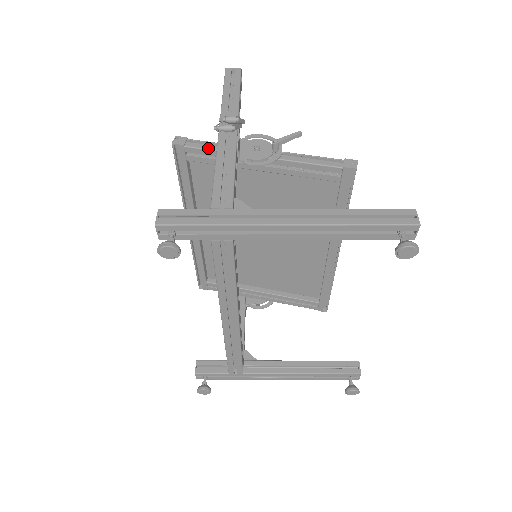
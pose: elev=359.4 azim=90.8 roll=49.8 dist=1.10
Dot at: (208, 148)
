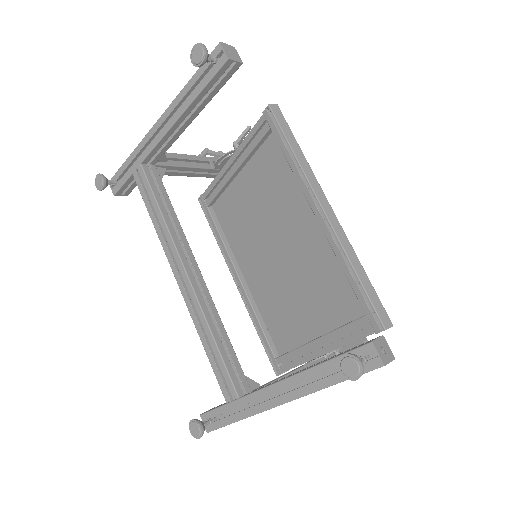
Dot at: (211, 184)
